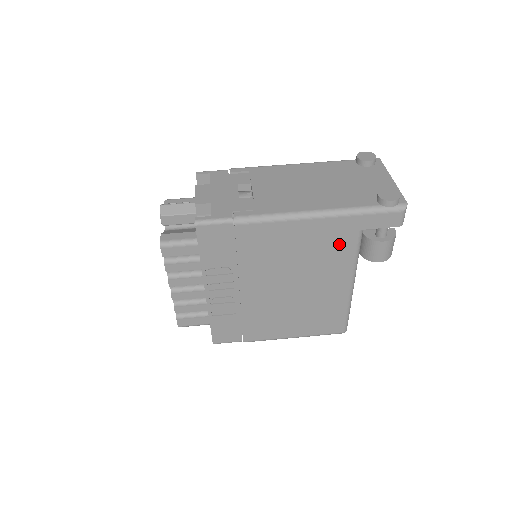
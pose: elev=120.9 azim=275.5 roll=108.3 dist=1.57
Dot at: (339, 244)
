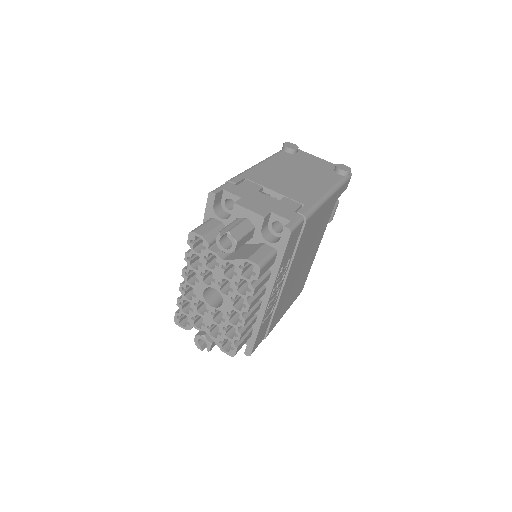
Dot at: (328, 215)
